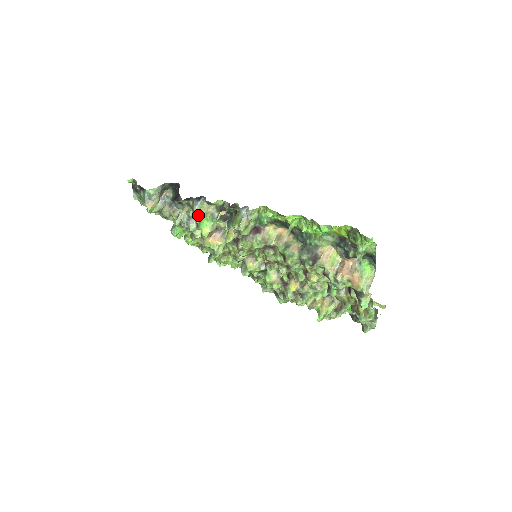
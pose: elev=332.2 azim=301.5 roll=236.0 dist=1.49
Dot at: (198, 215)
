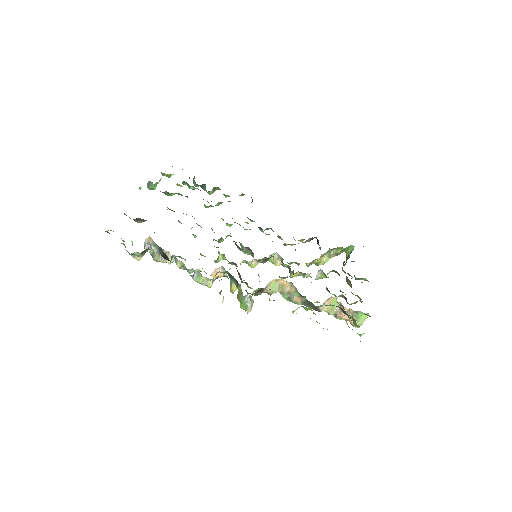
Dot at: occluded
